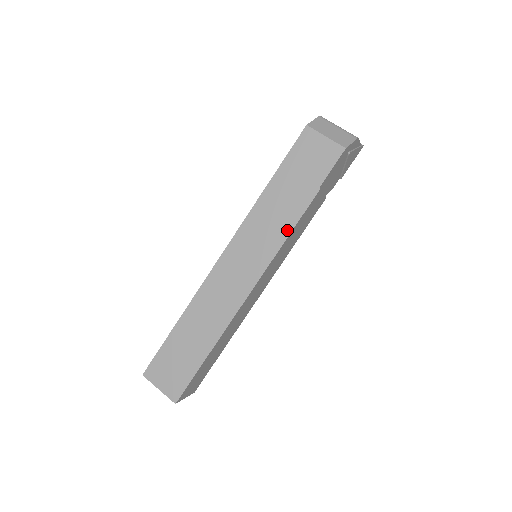
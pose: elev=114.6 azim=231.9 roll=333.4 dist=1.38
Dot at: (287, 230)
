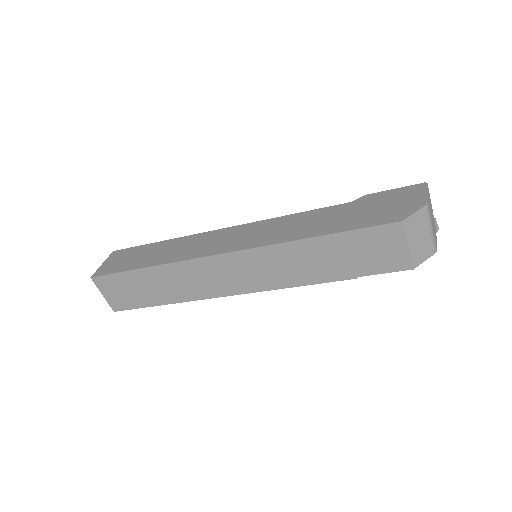
Dot at: (299, 282)
